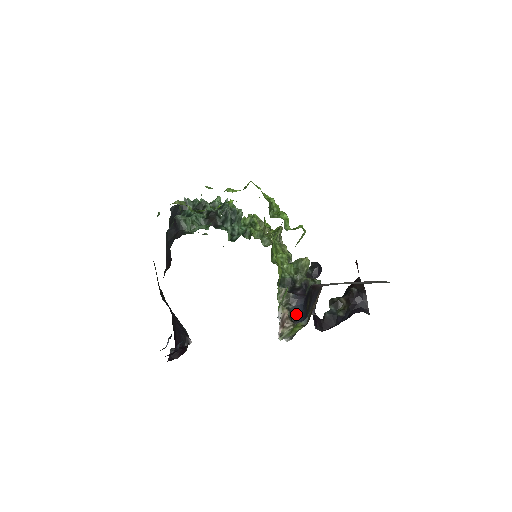
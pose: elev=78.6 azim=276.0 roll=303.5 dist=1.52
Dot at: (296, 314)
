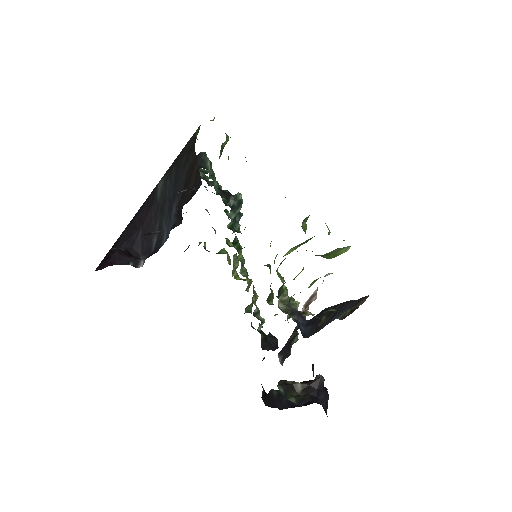
Dot at: occluded
